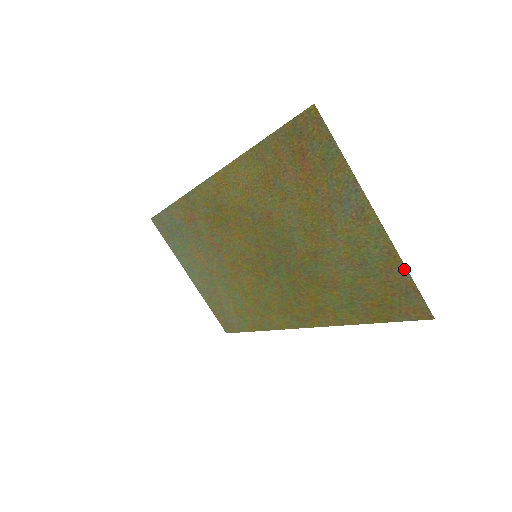
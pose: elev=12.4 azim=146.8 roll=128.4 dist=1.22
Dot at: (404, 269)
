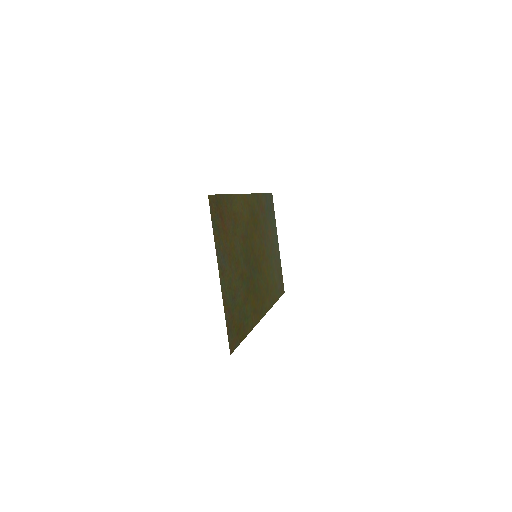
Dot at: (225, 315)
